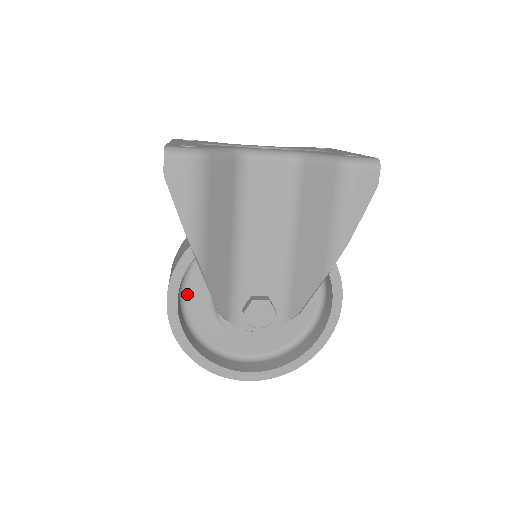
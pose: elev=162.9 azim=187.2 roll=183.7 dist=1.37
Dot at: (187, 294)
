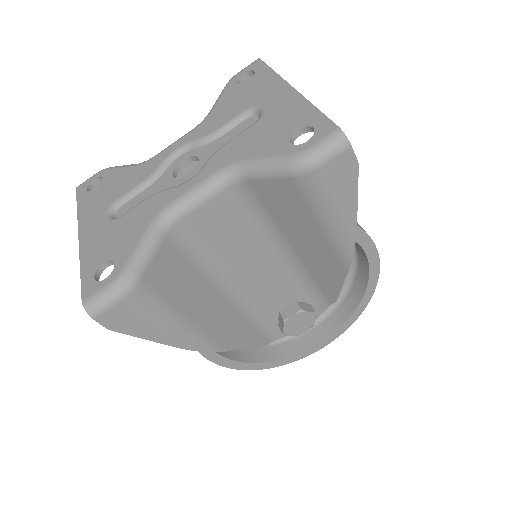
Dot at: occluded
